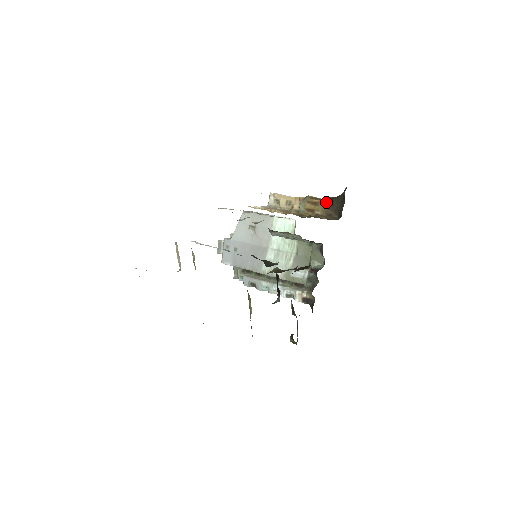
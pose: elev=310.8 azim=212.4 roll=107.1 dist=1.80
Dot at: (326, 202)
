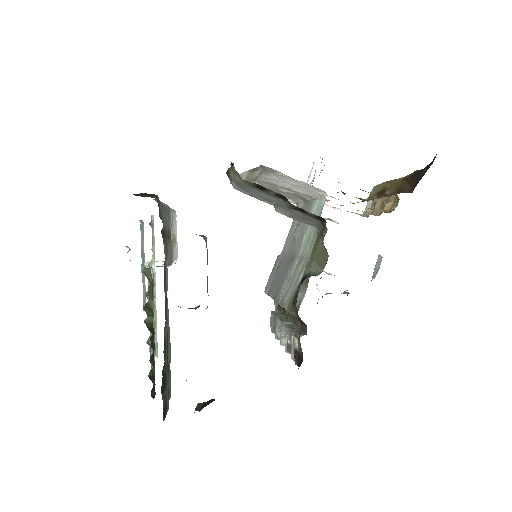
Dot at: (411, 173)
